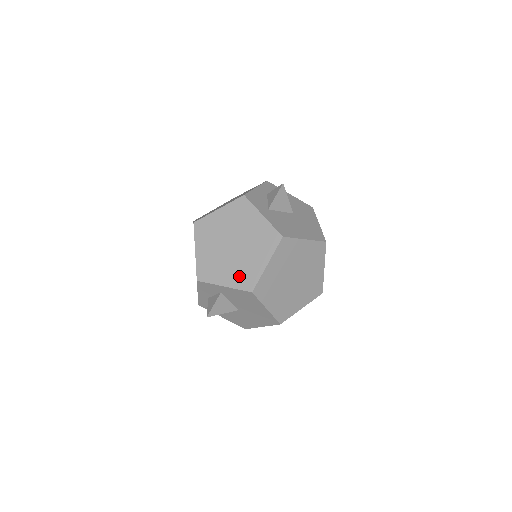
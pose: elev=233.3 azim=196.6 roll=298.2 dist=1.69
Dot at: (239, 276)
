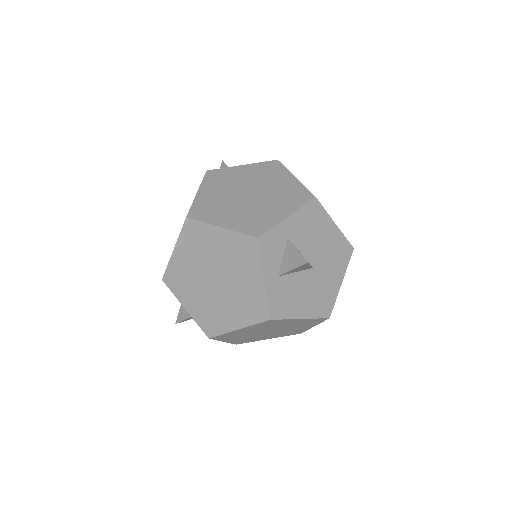
Dot at: (288, 200)
